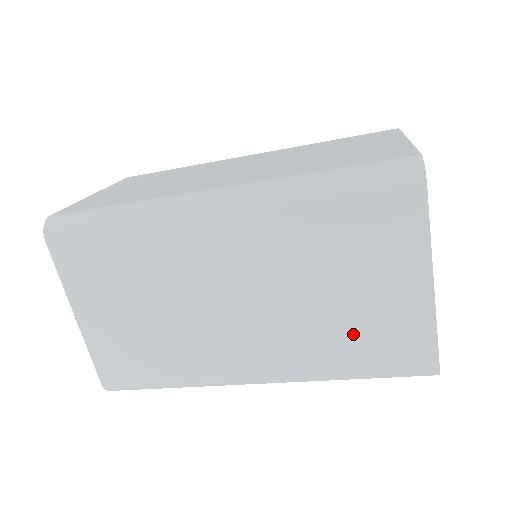
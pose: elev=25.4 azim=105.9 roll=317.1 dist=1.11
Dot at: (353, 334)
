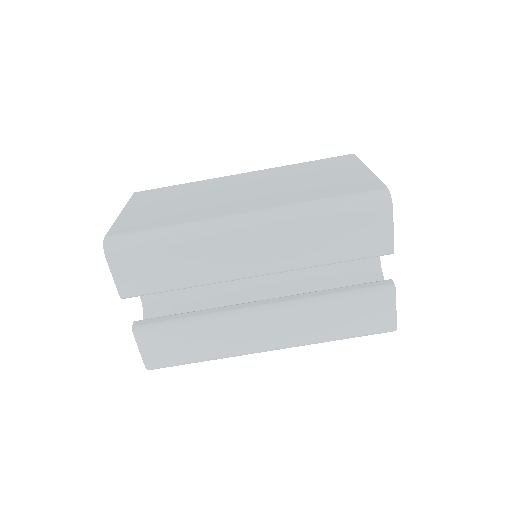
Dot at: (322, 187)
